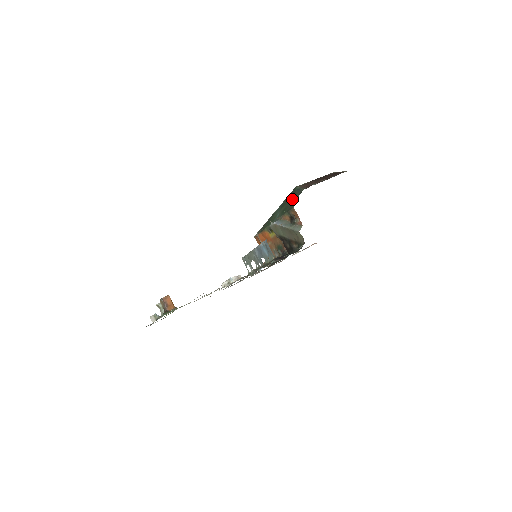
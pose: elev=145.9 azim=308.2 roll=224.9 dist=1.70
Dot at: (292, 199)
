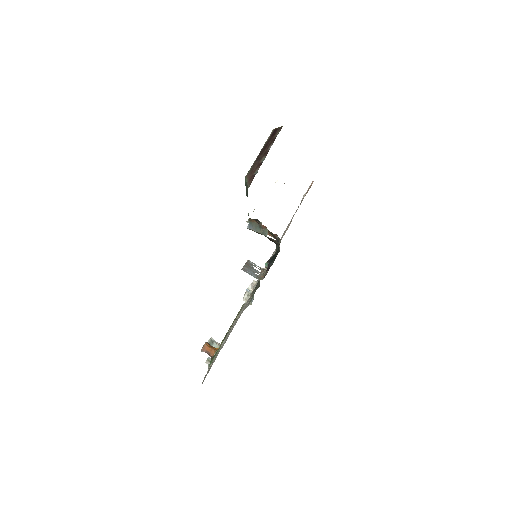
Dot at: occluded
